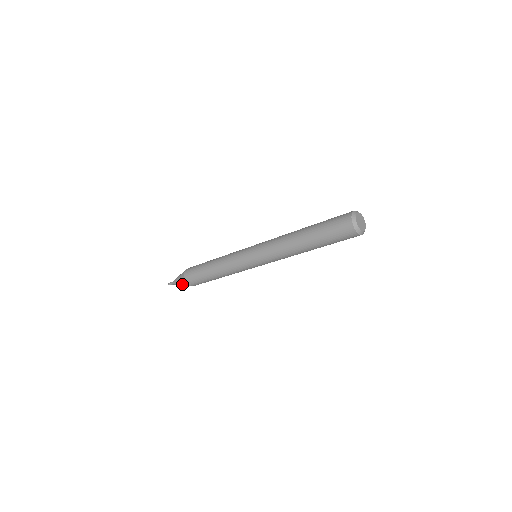
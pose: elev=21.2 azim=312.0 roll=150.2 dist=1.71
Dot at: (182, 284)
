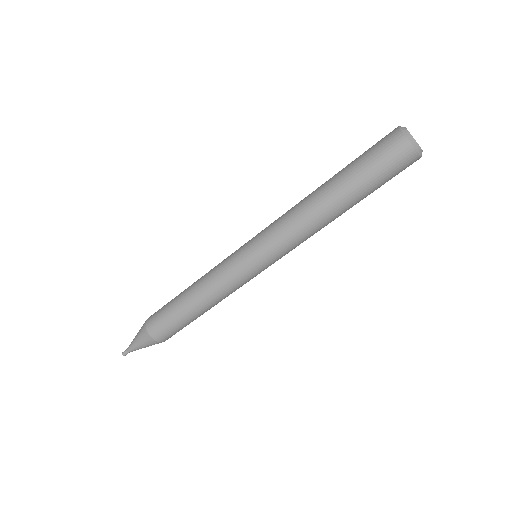
Dot at: (139, 335)
